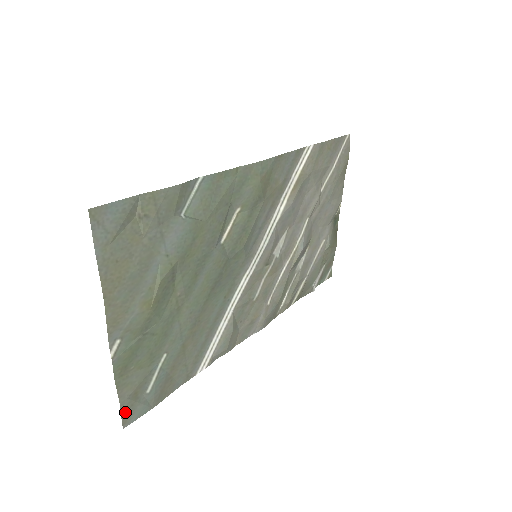
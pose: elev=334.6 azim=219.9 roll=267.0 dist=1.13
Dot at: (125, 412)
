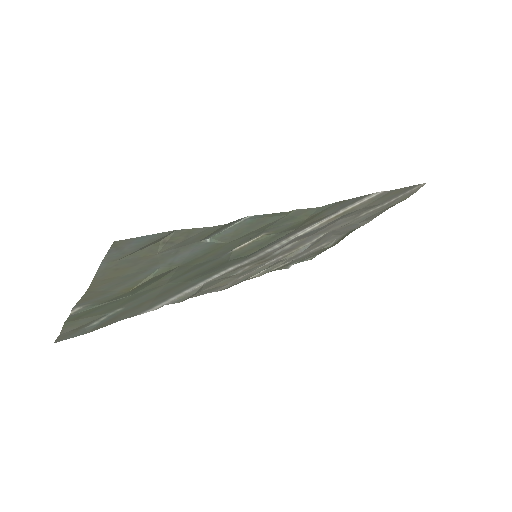
Dot at: (61, 337)
